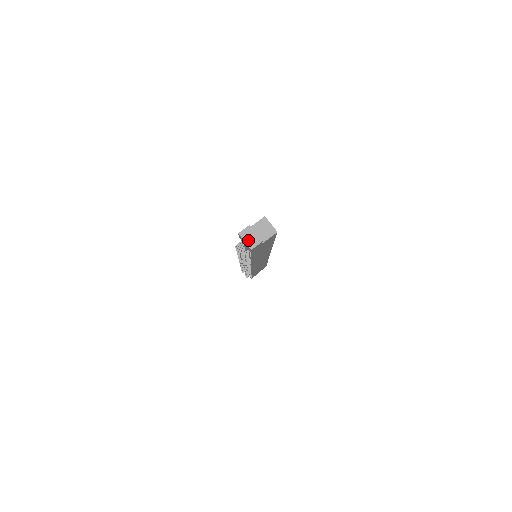
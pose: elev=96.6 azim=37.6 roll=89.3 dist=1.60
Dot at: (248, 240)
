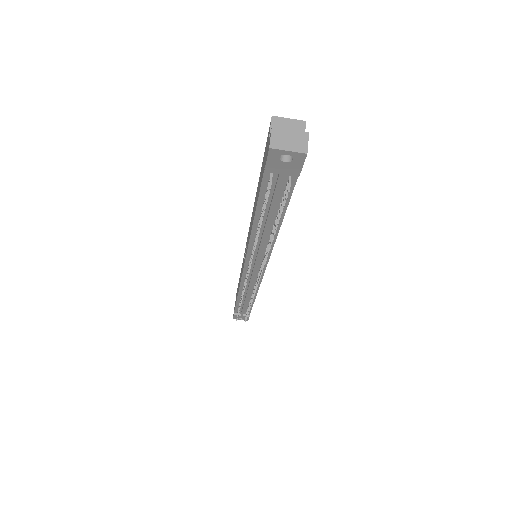
Dot at: (290, 145)
